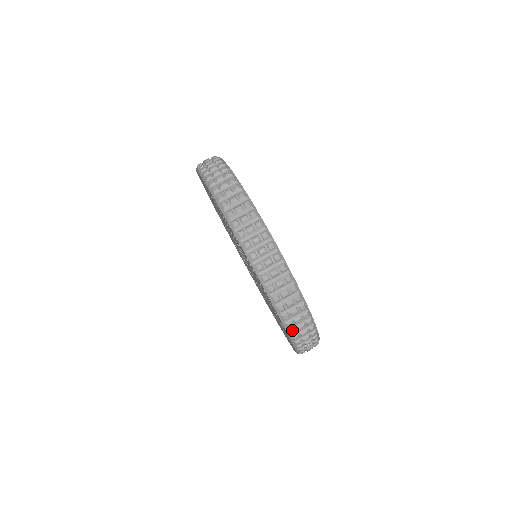
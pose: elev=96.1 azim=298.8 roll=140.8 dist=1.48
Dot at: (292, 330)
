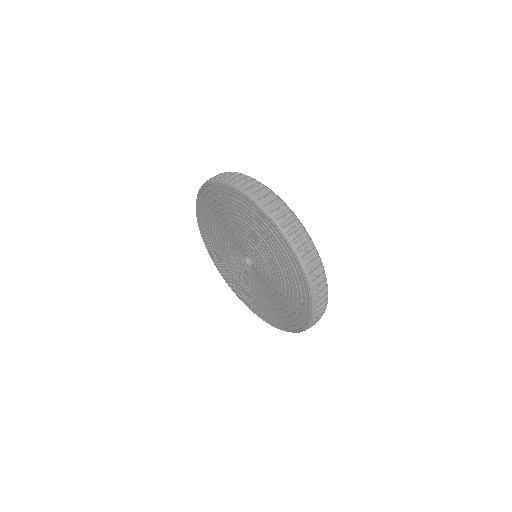
Dot at: (315, 292)
